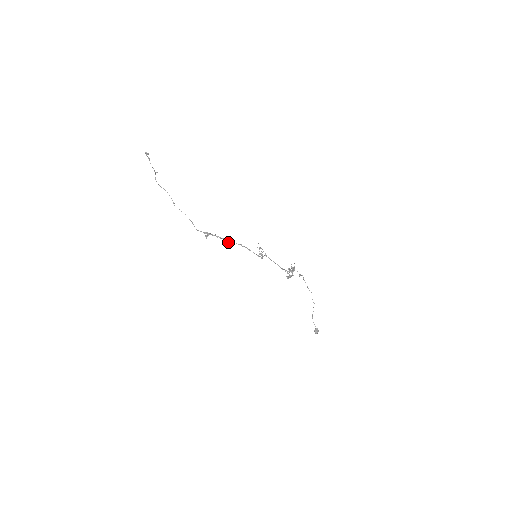
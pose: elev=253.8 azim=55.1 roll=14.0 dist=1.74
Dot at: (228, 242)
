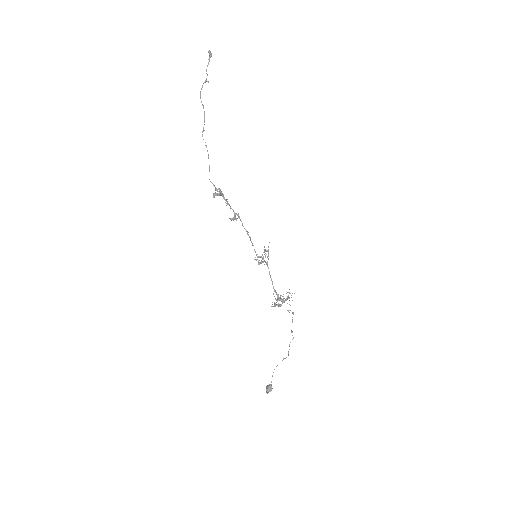
Dot at: (236, 218)
